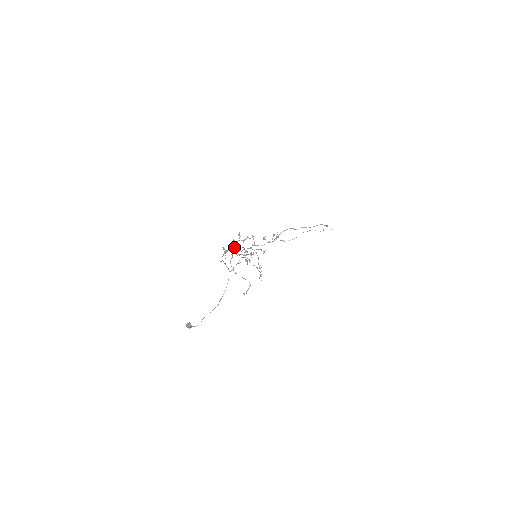
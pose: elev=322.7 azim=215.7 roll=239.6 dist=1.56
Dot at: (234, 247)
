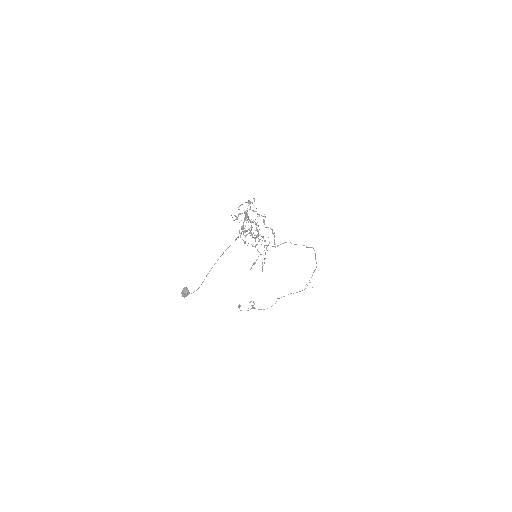
Dot at: (245, 216)
